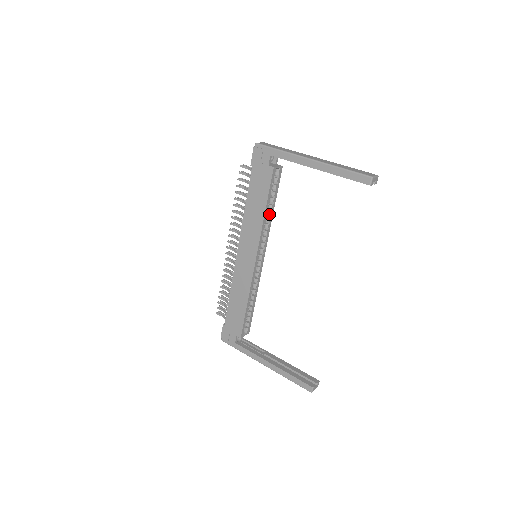
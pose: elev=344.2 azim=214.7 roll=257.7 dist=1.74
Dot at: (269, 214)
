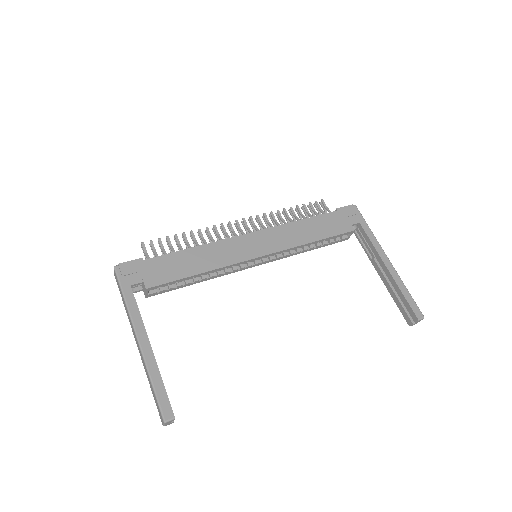
Dot at: (305, 248)
